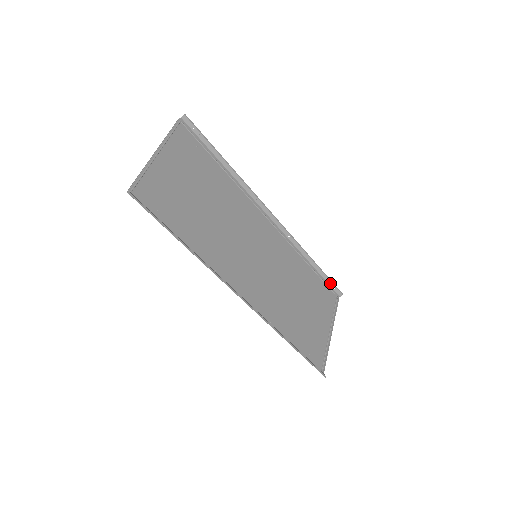
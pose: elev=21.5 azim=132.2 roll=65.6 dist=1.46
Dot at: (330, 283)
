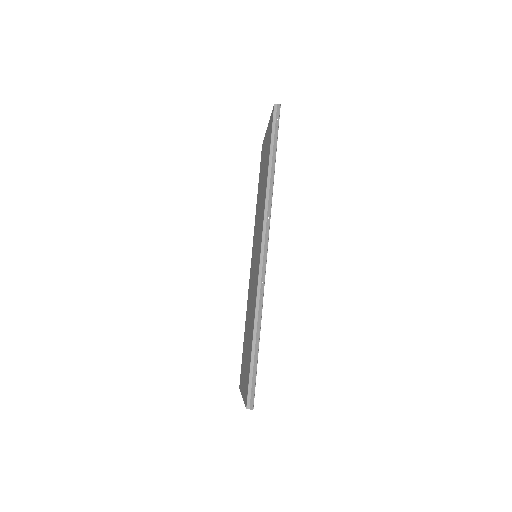
Dot at: occluded
